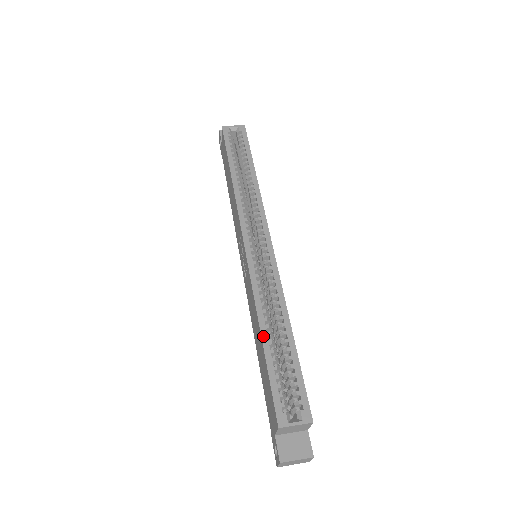
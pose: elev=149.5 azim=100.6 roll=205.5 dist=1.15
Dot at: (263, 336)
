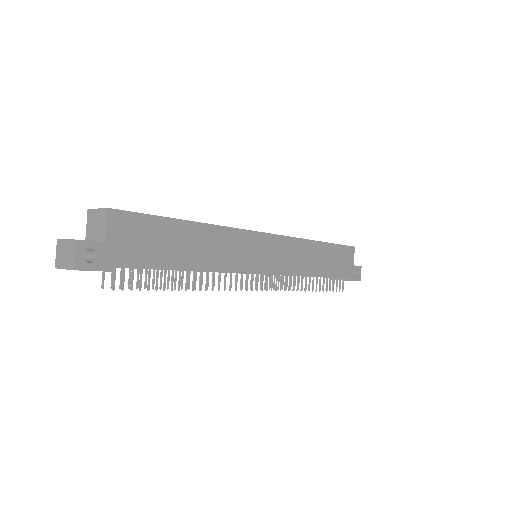
Dot at: occluded
